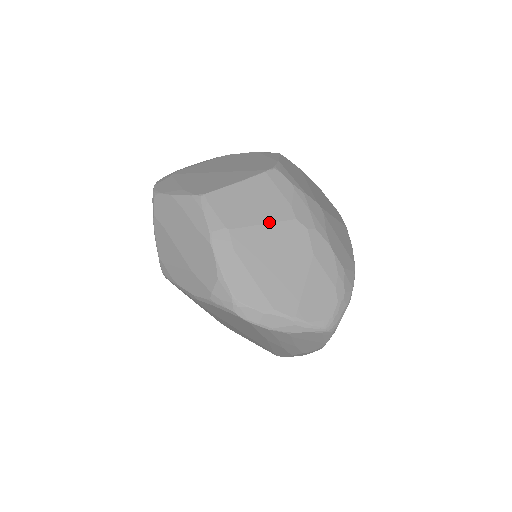
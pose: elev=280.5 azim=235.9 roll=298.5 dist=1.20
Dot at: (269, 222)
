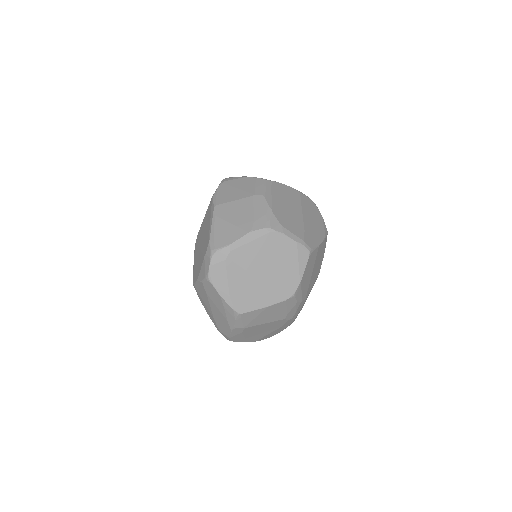
Dot at: (269, 322)
